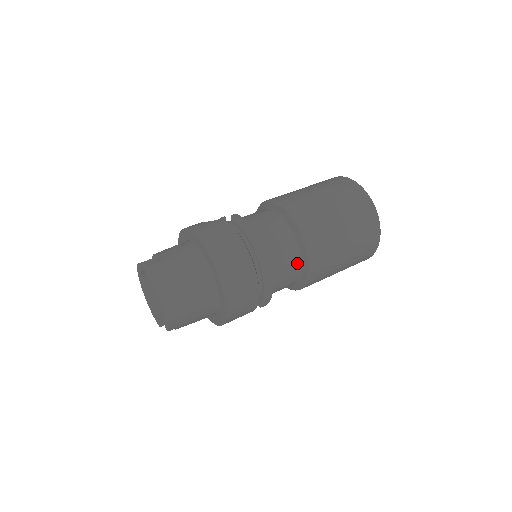
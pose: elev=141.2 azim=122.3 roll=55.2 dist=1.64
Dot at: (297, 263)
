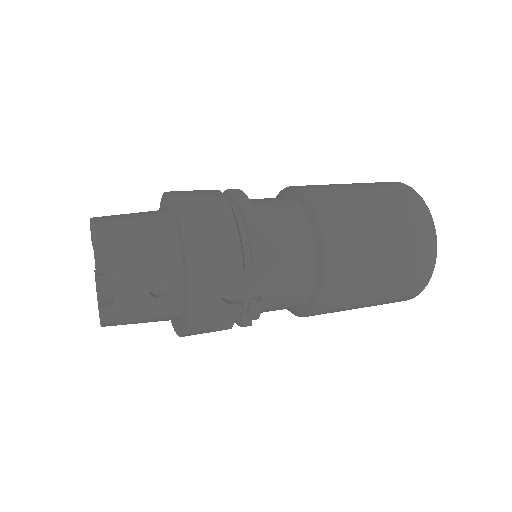
Dot at: (295, 209)
